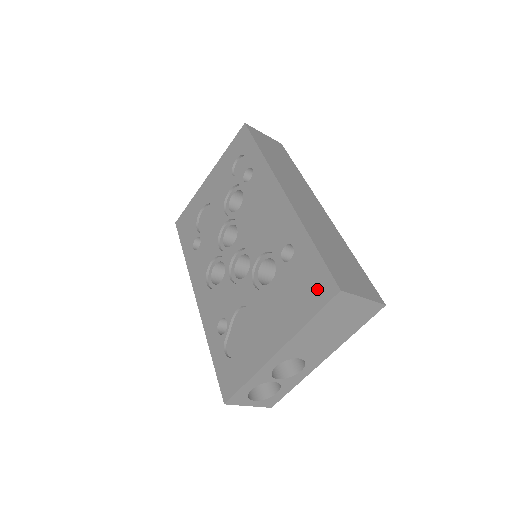
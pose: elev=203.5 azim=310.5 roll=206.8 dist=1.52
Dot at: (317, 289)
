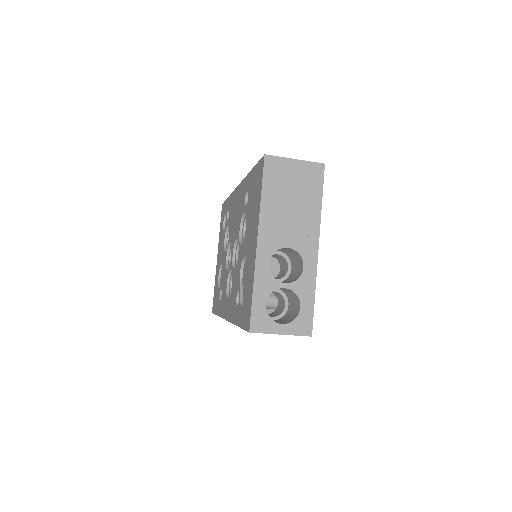
Dot at: (258, 177)
